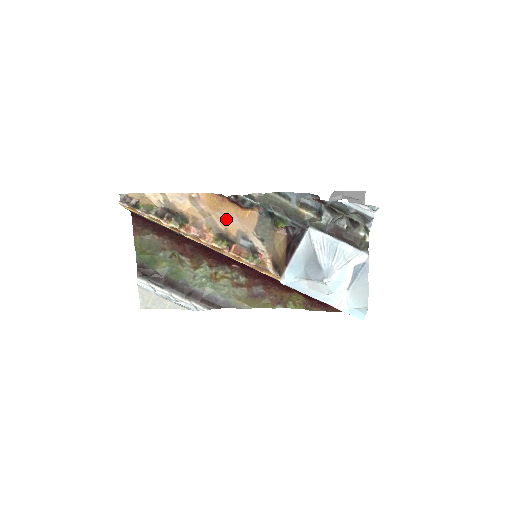
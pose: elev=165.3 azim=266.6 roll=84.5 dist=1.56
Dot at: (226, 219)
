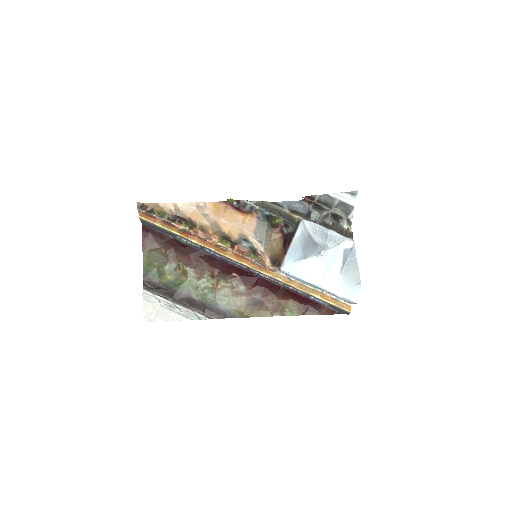
Dot at: (229, 224)
